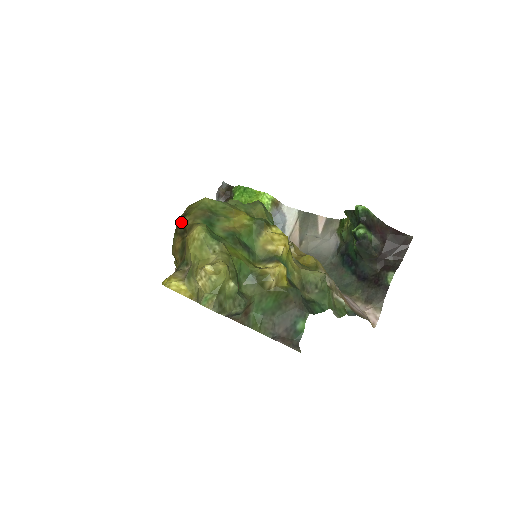
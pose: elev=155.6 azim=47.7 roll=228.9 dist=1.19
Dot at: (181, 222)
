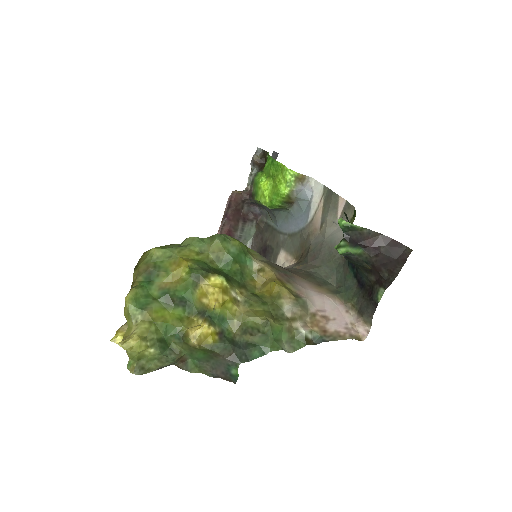
Dot at: occluded
